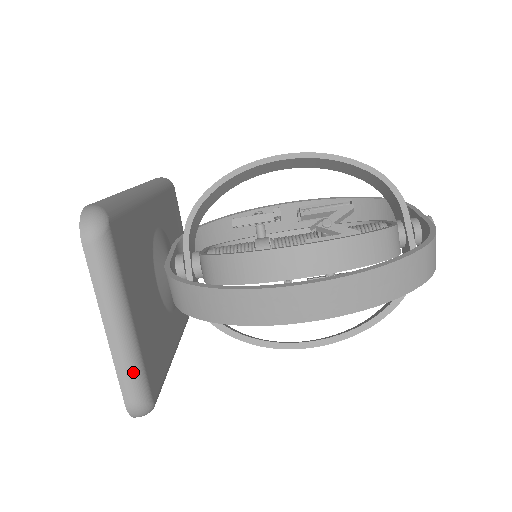
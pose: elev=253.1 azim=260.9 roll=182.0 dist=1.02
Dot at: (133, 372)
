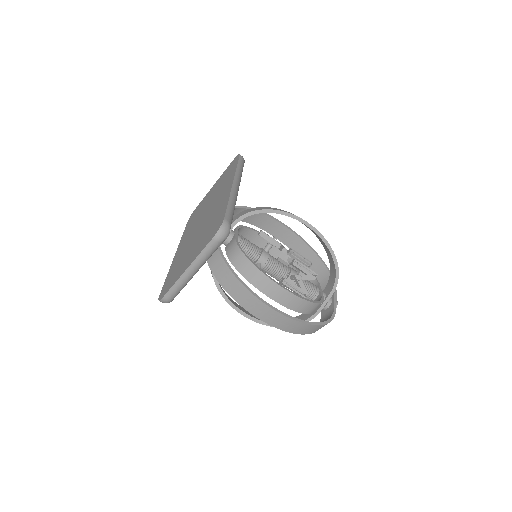
Dot at: (179, 289)
